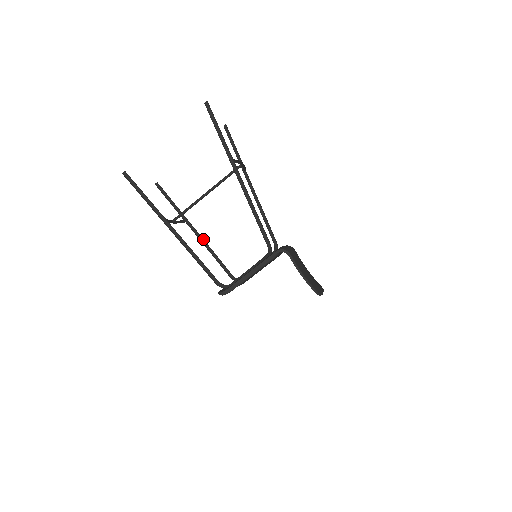
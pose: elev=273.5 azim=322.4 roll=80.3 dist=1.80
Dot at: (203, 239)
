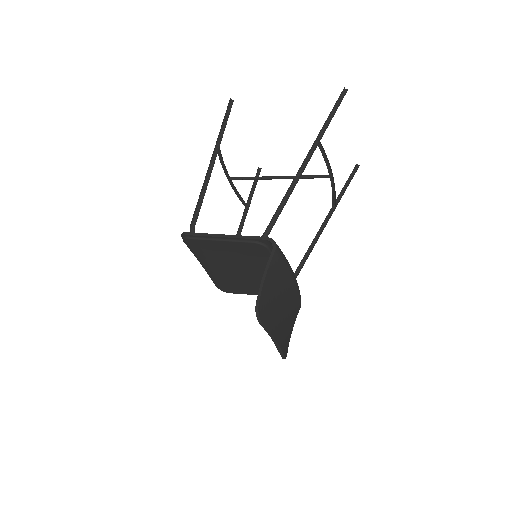
Dot at: occluded
